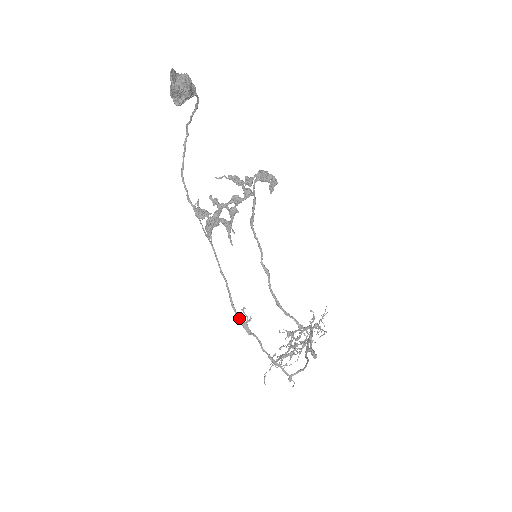
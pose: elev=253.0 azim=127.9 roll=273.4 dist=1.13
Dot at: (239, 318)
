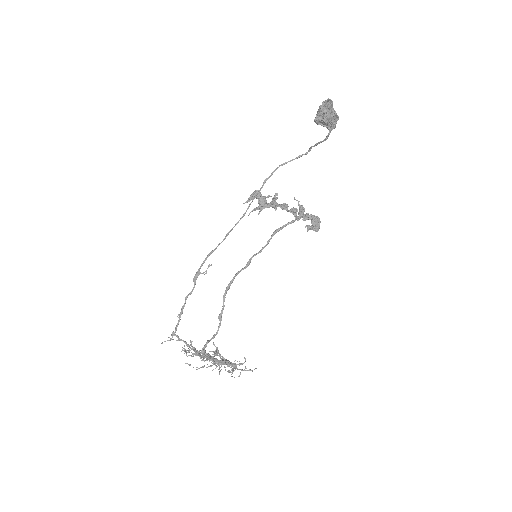
Dot at: occluded
